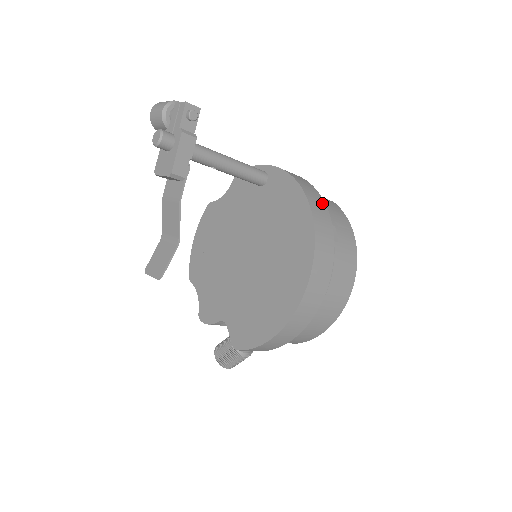
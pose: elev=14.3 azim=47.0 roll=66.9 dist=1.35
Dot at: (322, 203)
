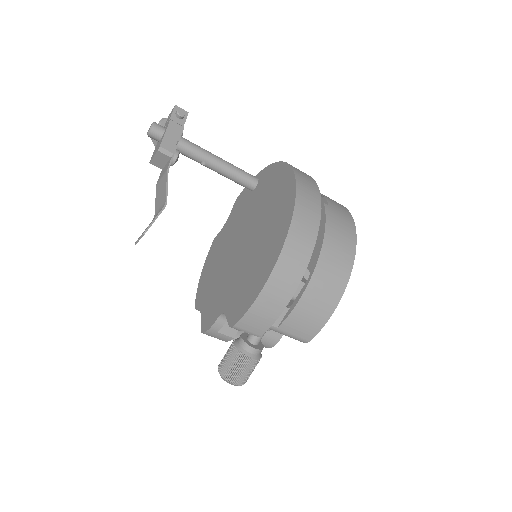
Dot at: occluded
